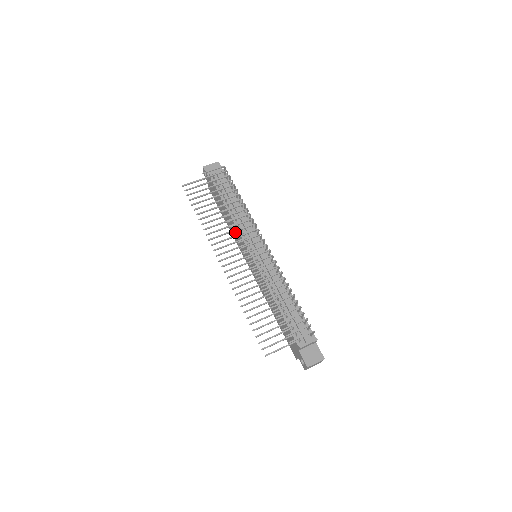
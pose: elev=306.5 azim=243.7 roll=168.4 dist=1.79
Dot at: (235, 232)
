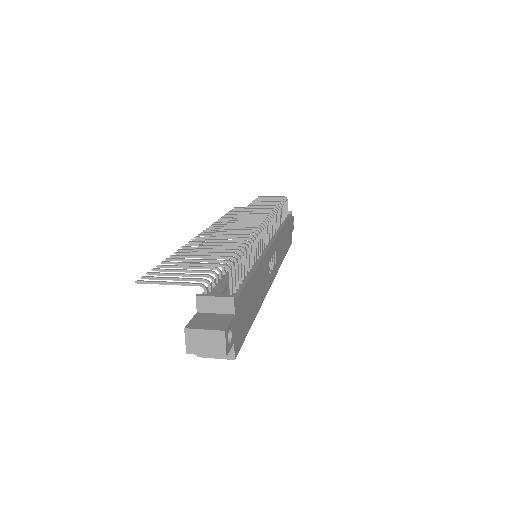
Dot at: occluded
